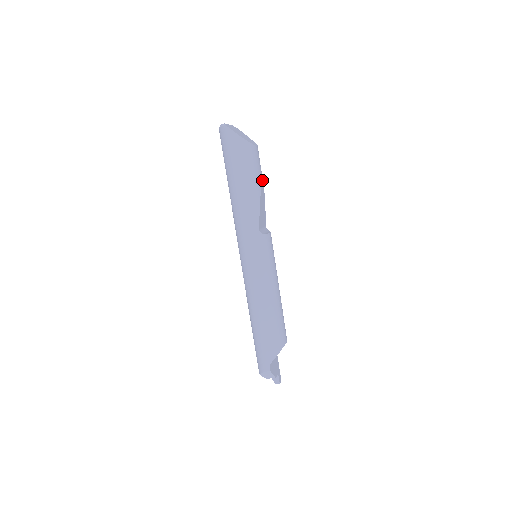
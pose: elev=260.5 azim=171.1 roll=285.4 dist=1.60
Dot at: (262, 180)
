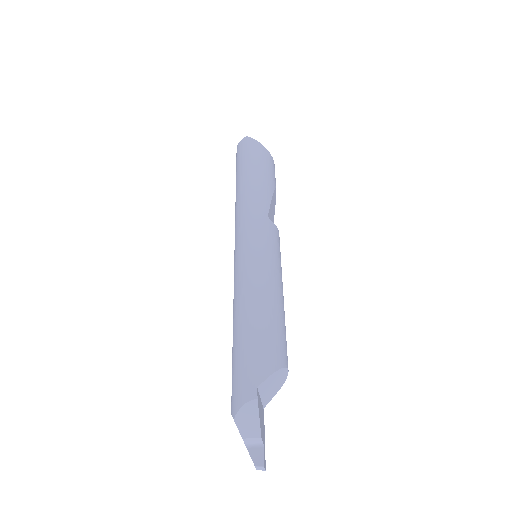
Dot at: occluded
